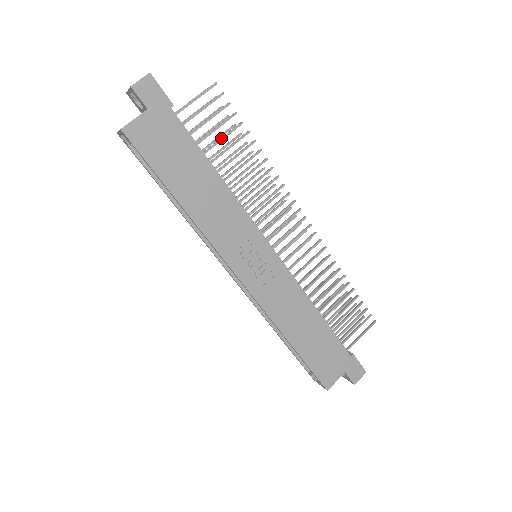
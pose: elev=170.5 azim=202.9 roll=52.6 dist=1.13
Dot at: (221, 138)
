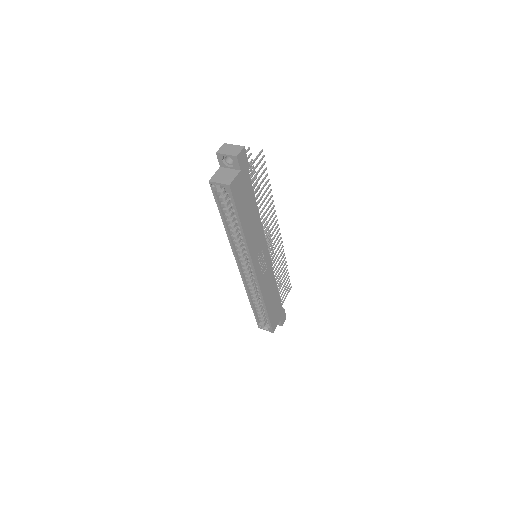
Dot at: (260, 185)
